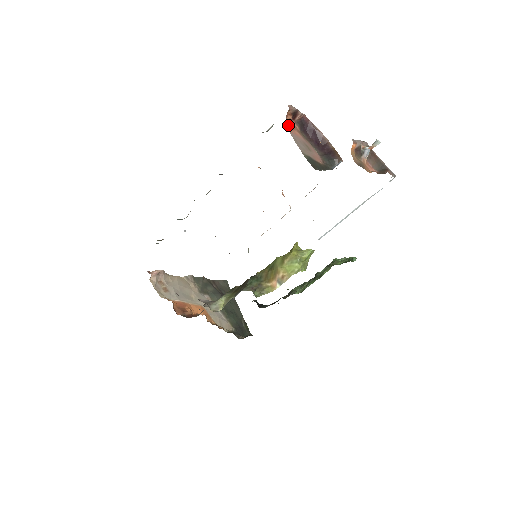
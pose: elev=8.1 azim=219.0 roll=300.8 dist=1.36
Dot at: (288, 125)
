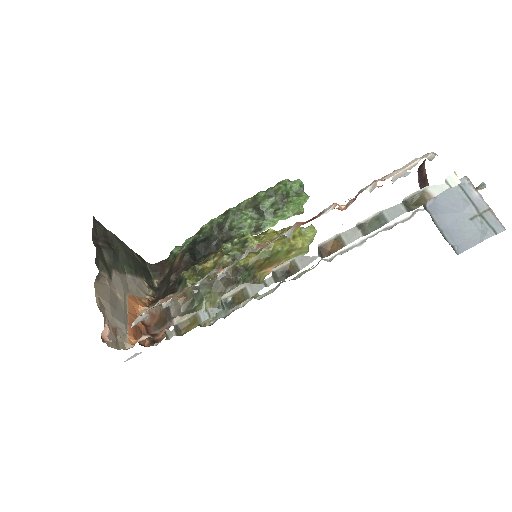
Dot at: occluded
